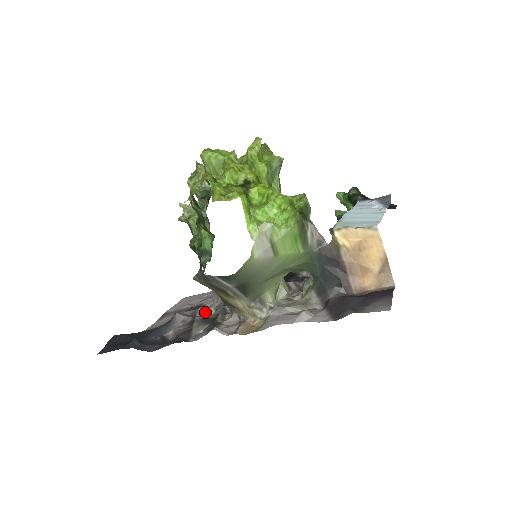
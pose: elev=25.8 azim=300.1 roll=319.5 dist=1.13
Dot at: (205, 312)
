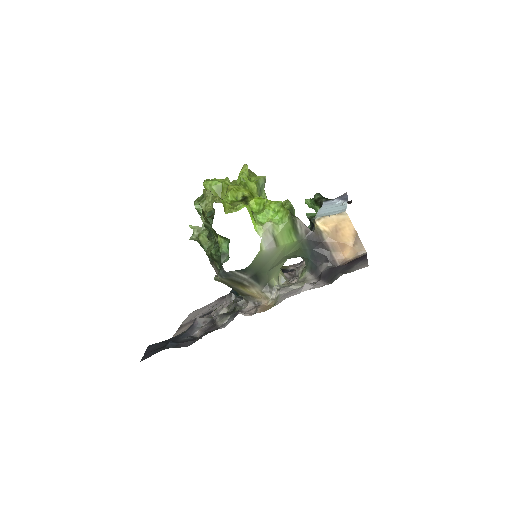
Dot at: (220, 312)
